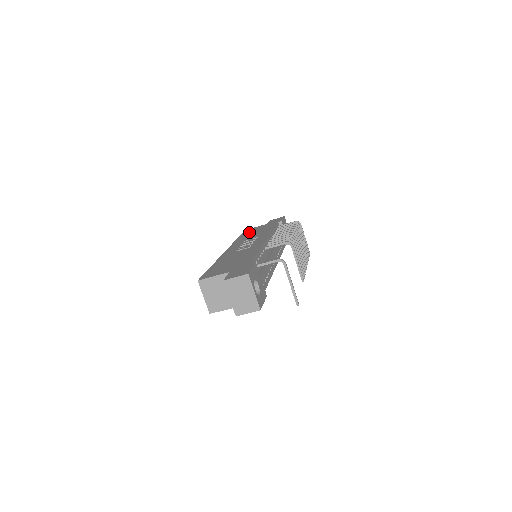
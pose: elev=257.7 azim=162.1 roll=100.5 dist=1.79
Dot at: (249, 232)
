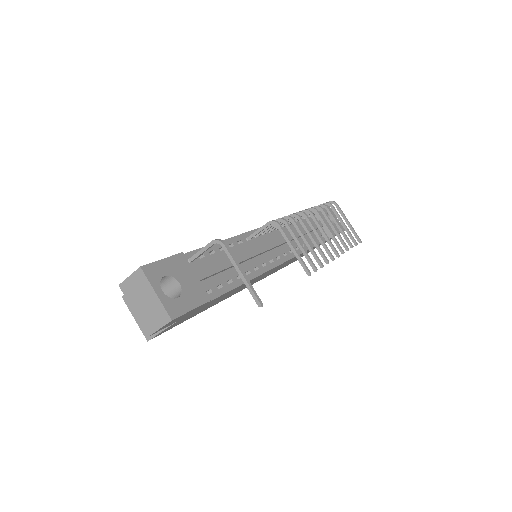
Dot at: occluded
